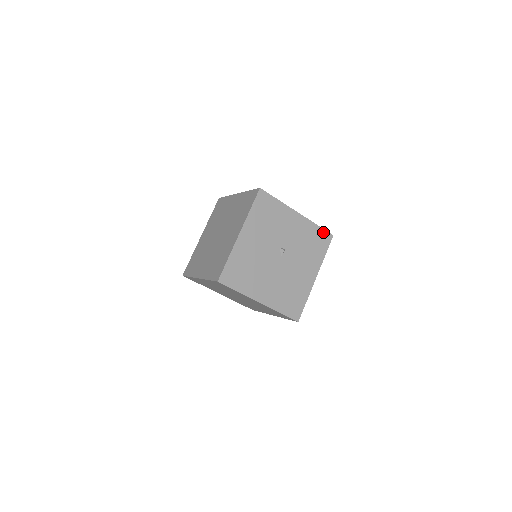
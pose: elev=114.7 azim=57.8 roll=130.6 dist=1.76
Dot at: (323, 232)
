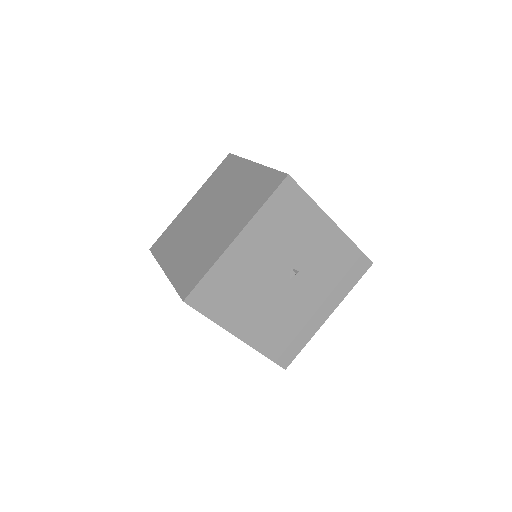
Dot at: (360, 256)
